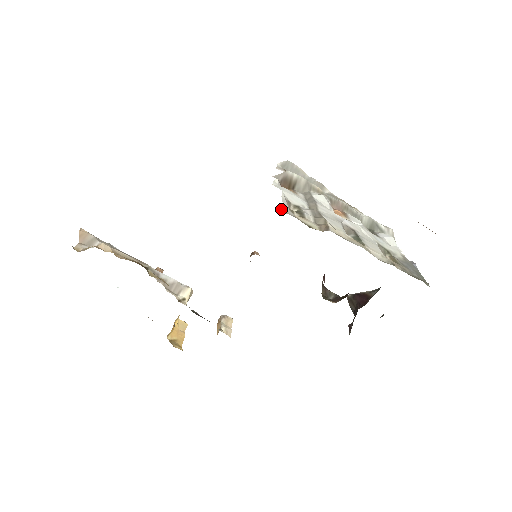
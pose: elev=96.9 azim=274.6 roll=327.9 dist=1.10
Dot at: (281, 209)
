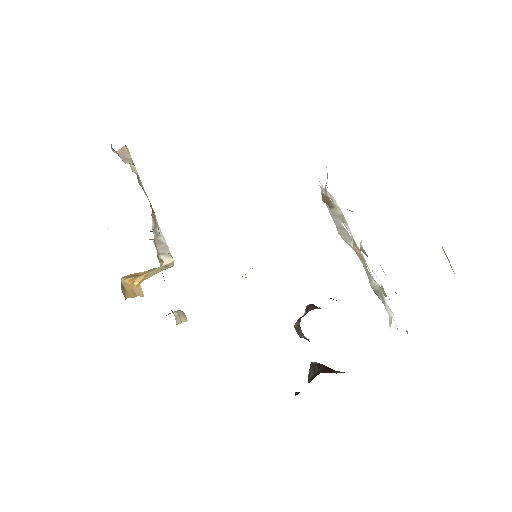
Dot at: occluded
